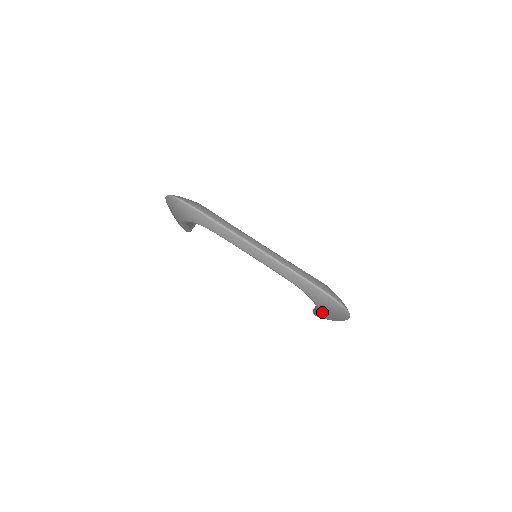
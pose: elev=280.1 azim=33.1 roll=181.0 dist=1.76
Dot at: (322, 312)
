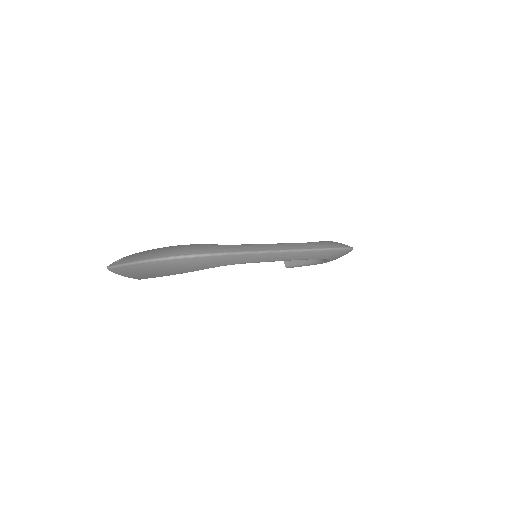
Dot at: occluded
